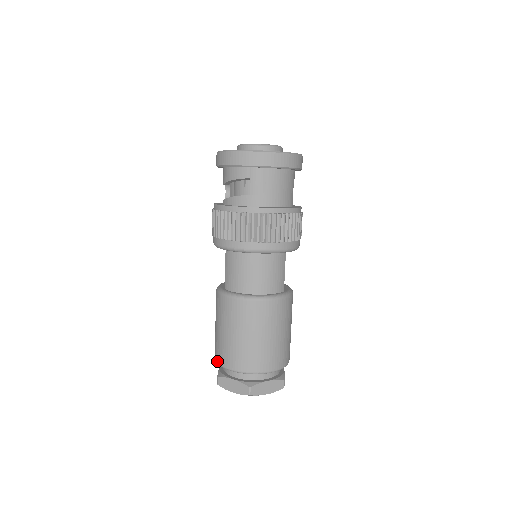
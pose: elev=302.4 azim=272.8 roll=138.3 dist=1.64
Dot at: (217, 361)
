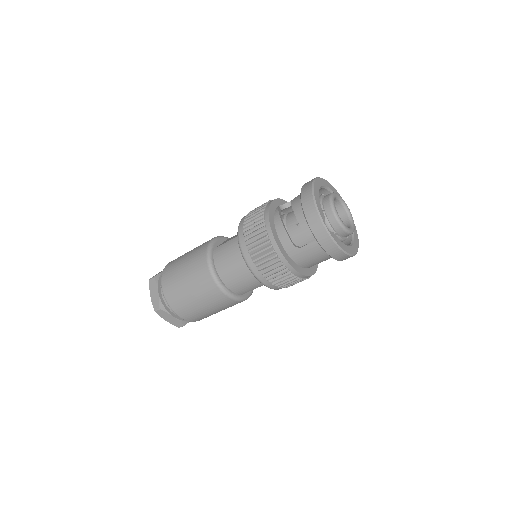
Dot at: (163, 271)
